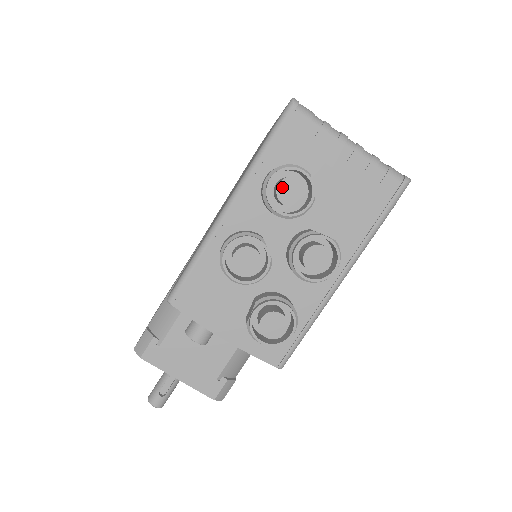
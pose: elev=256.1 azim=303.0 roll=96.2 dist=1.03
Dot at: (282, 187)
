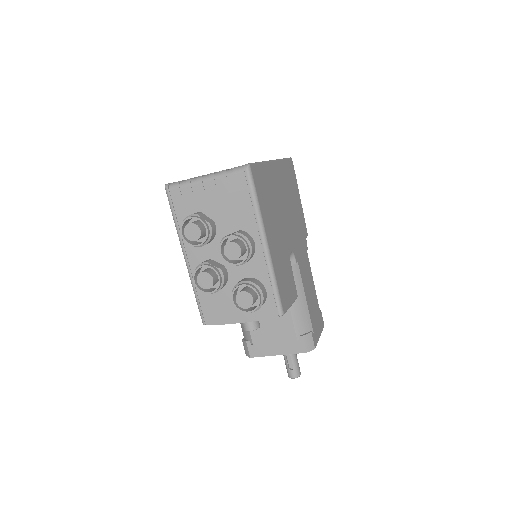
Dot at: (187, 234)
